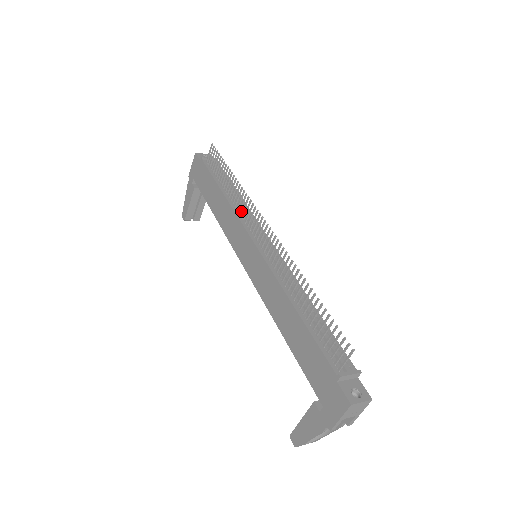
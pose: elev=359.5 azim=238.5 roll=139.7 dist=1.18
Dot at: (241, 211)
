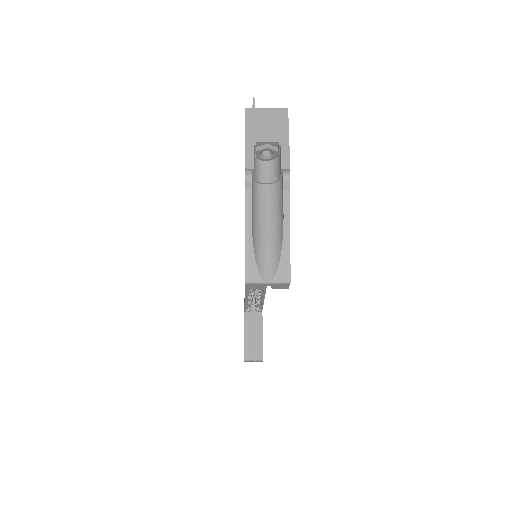
Dot at: occluded
